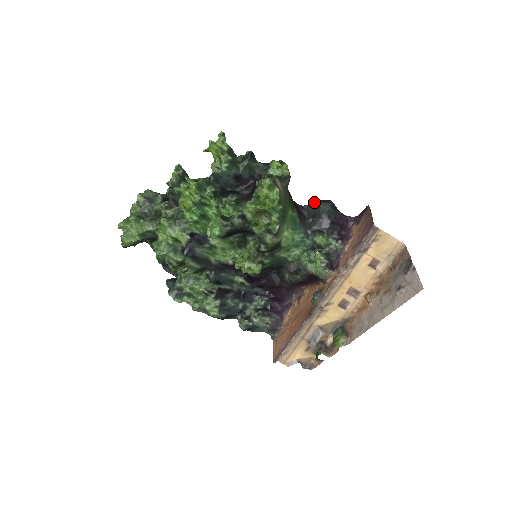
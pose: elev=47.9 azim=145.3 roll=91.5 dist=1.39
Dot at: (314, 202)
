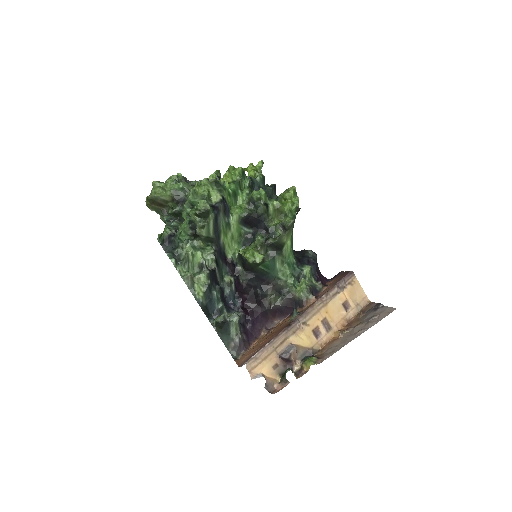
Dot at: (303, 250)
